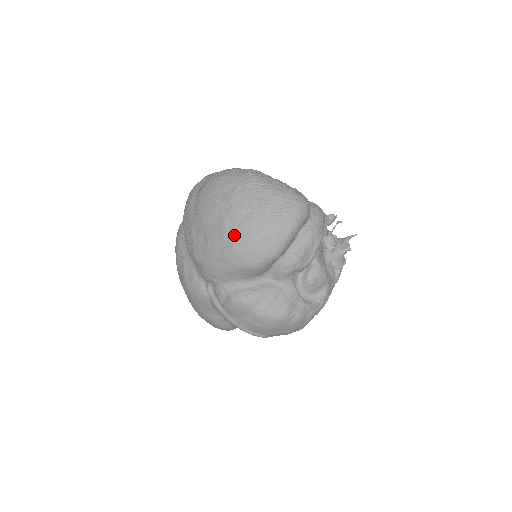
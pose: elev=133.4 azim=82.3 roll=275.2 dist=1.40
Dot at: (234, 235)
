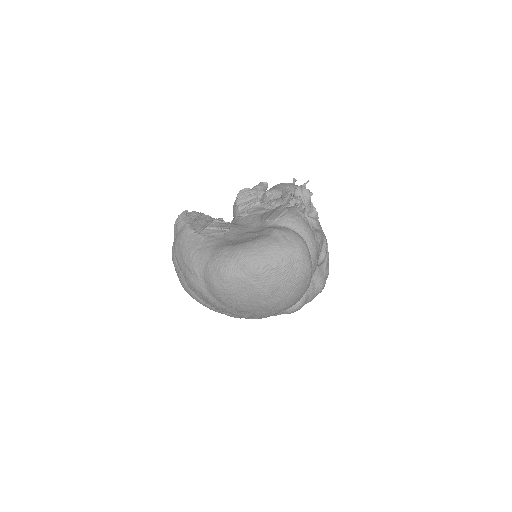
Dot at: (278, 305)
